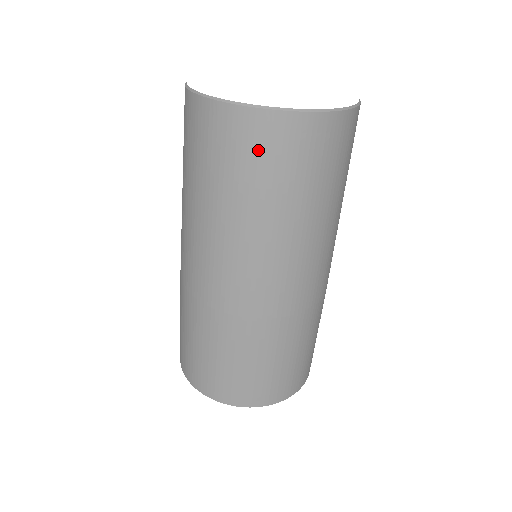
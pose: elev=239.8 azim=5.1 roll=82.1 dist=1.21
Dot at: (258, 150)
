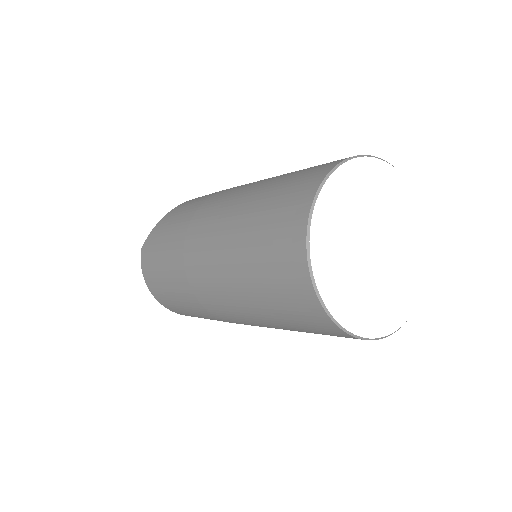
Dot at: occluded
